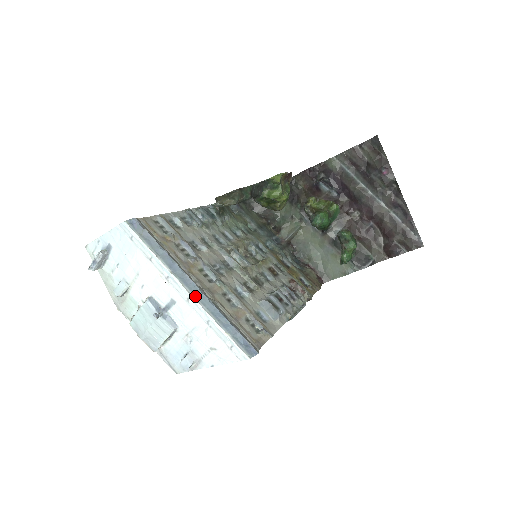
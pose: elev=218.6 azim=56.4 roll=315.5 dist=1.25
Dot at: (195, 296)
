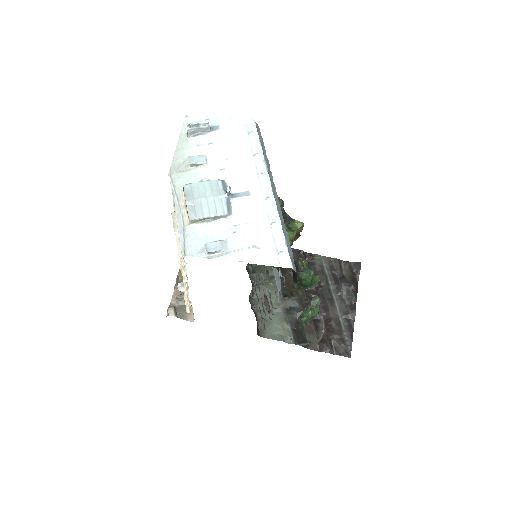
Dot at: (276, 199)
